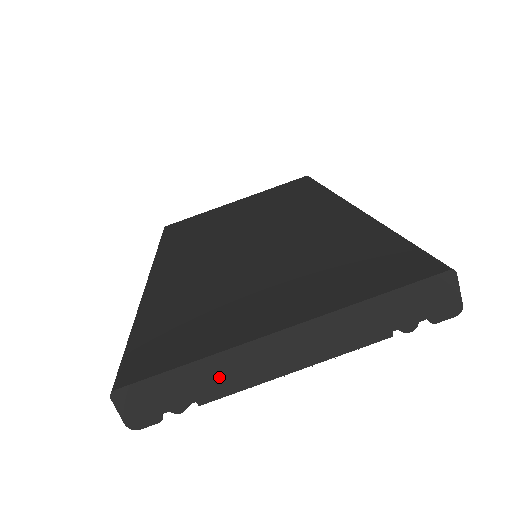
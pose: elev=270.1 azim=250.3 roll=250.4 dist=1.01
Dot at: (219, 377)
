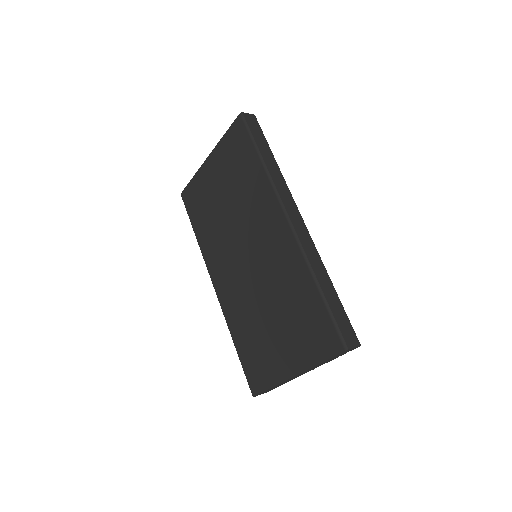
Dot at: (283, 383)
